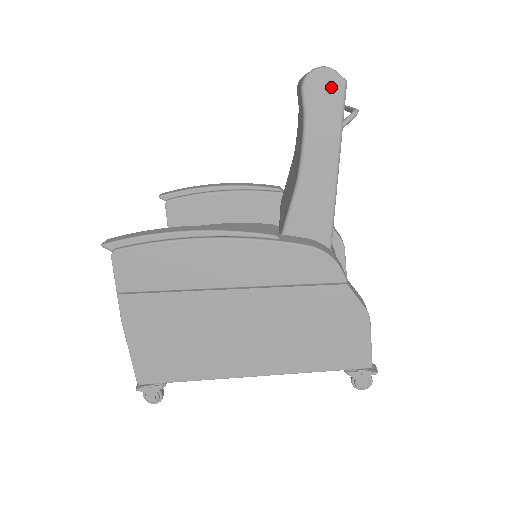
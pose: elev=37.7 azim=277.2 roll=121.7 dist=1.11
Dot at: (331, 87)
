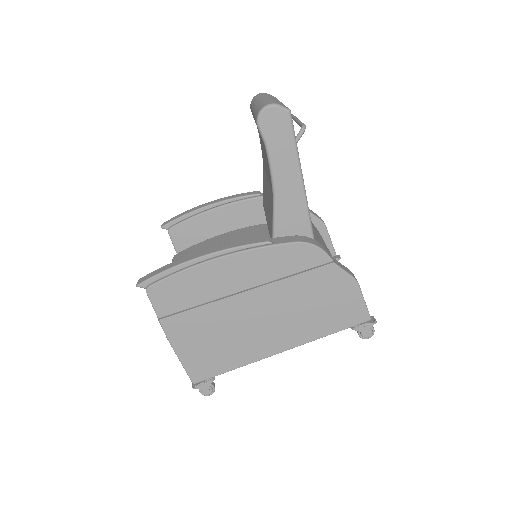
Dot at: (279, 118)
